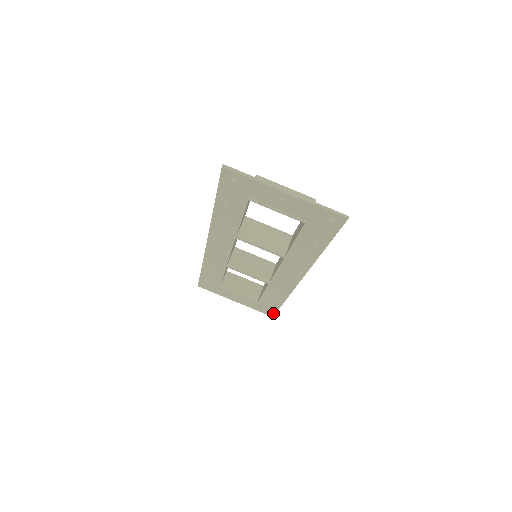
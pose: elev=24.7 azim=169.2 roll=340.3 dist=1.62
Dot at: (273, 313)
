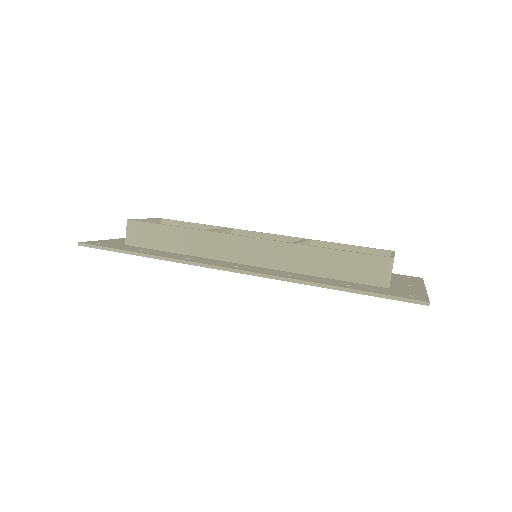
Dot at: occluded
